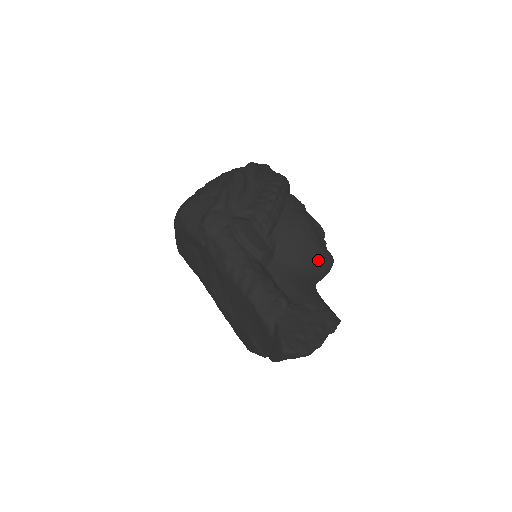
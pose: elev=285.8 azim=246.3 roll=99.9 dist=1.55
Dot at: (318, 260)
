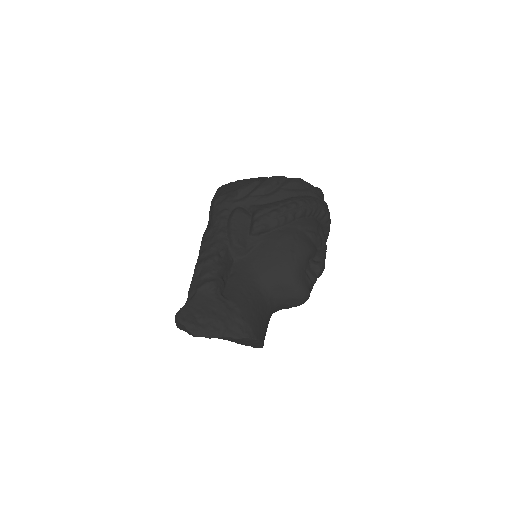
Dot at: (284, 282)
